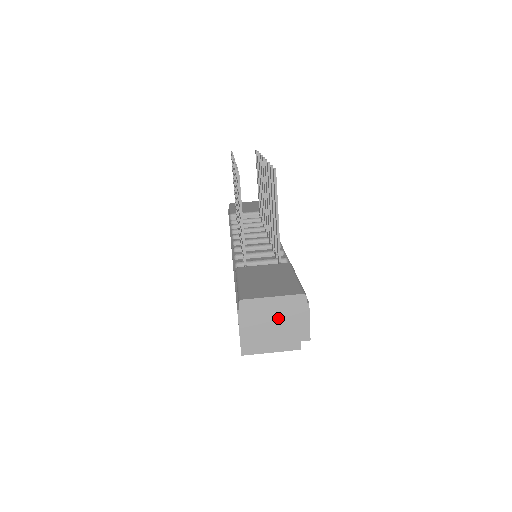
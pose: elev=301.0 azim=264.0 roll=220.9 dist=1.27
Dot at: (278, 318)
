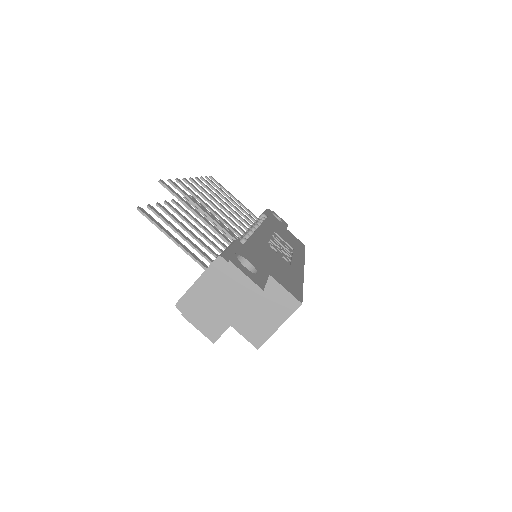
Dot at: (218, 294)
